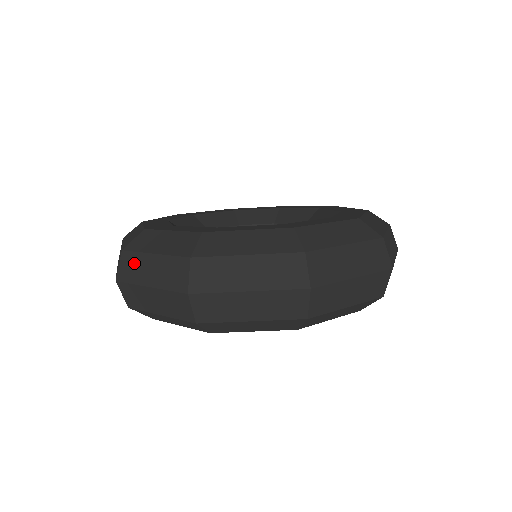
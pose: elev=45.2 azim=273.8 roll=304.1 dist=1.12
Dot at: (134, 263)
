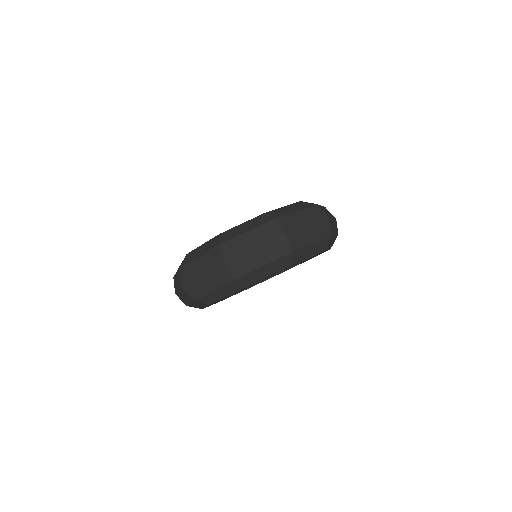
Dot at: (189, 269)
